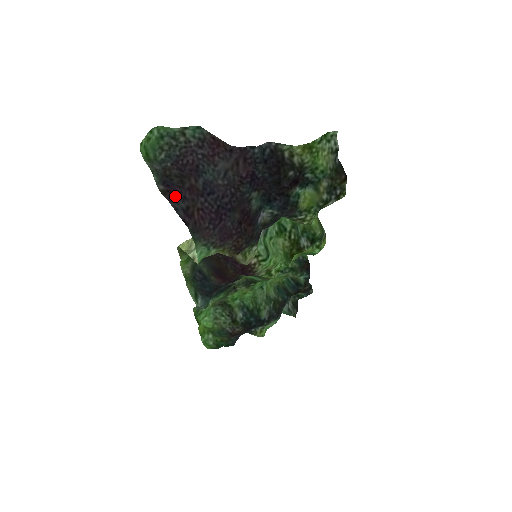
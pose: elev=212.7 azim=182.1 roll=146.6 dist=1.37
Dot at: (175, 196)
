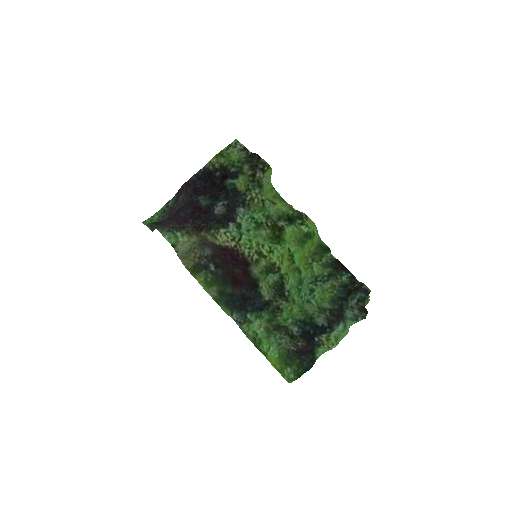
Dot at: occluded
